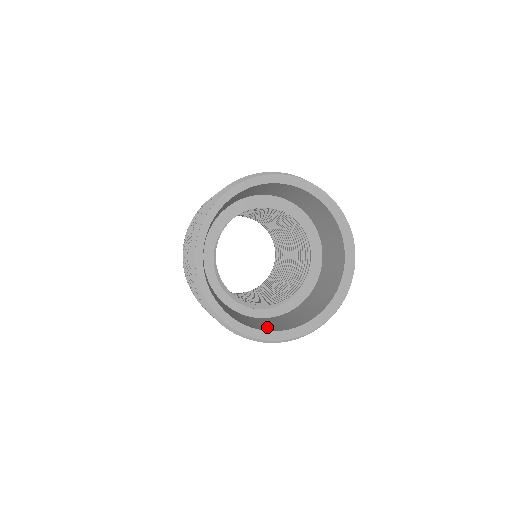
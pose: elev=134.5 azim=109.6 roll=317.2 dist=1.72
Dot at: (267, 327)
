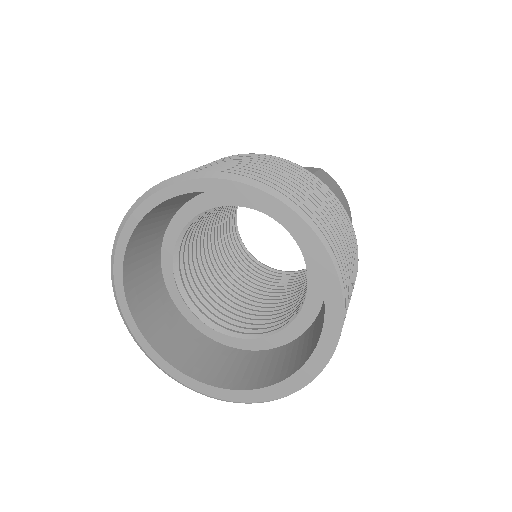
Dot at: (197, 367)
